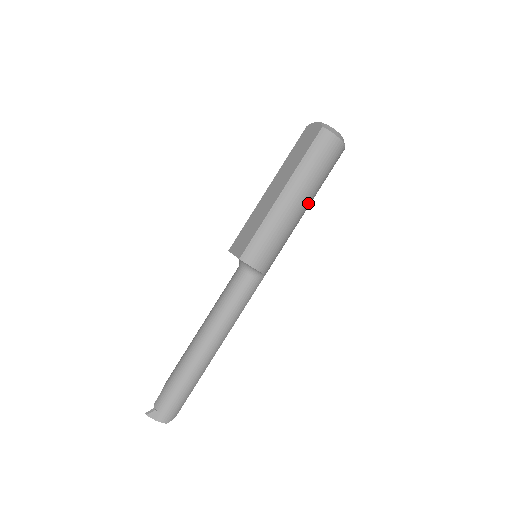
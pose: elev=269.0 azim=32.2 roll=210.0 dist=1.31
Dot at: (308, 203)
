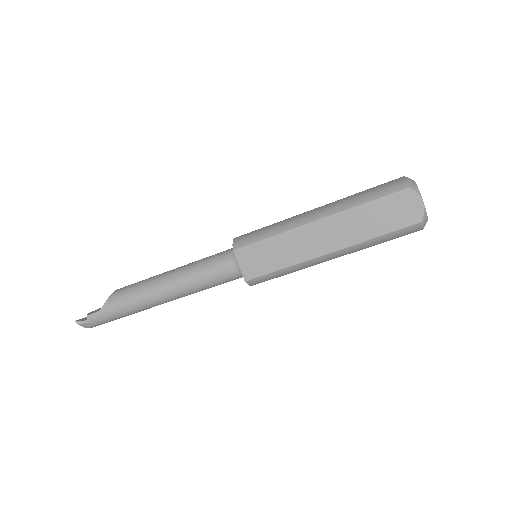
Dot at: occluded
